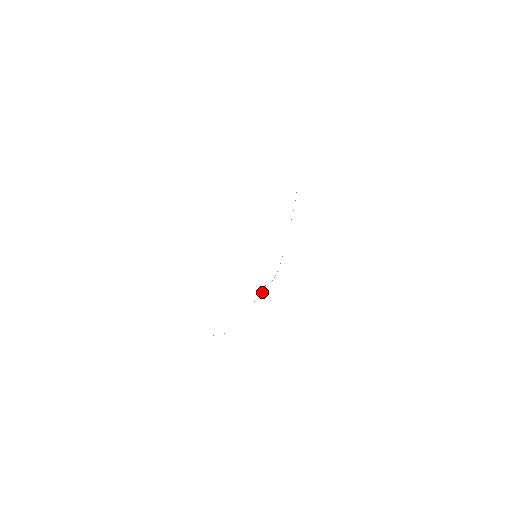
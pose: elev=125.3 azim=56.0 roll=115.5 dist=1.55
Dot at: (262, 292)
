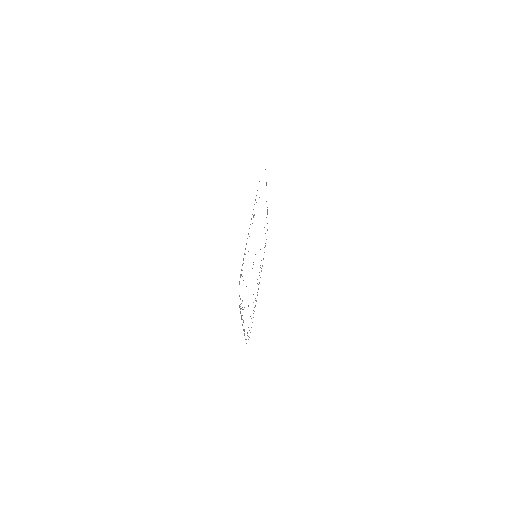
Dot at: occluded
